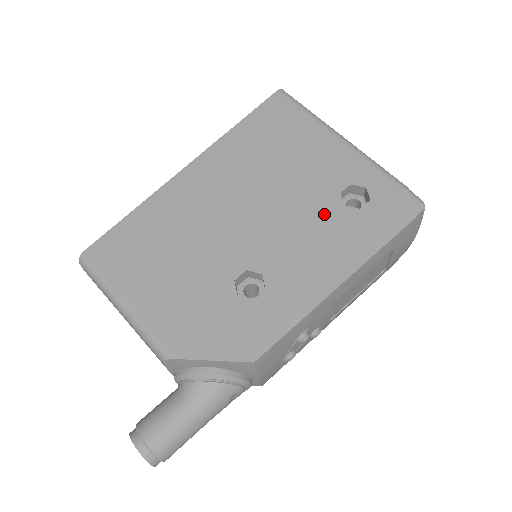
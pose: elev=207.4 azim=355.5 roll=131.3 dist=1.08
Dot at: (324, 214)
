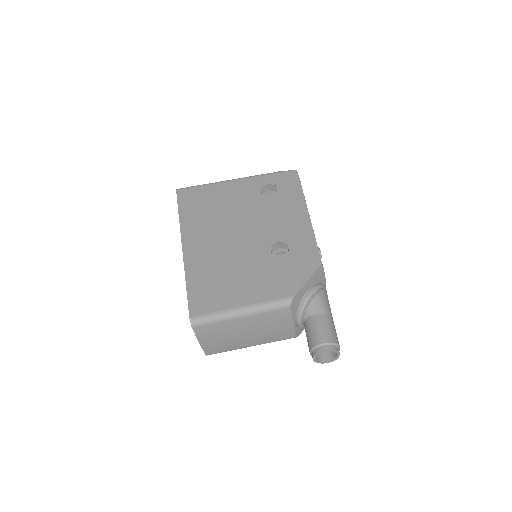
Dot at: (267, 204)
